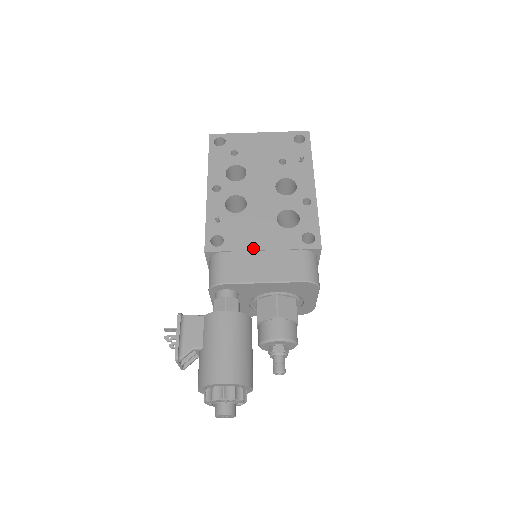
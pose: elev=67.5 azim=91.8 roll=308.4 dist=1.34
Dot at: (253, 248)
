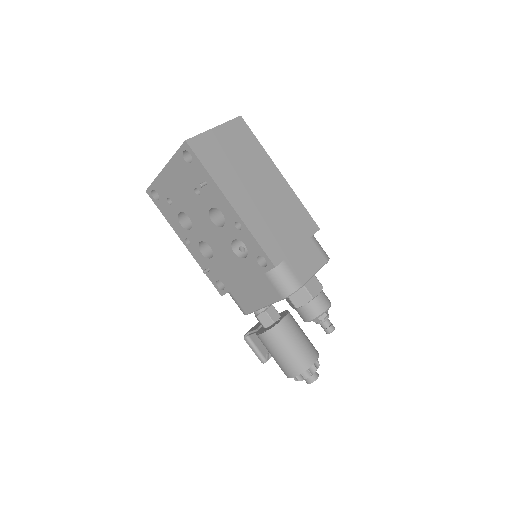
Dot at: (240, 284)
